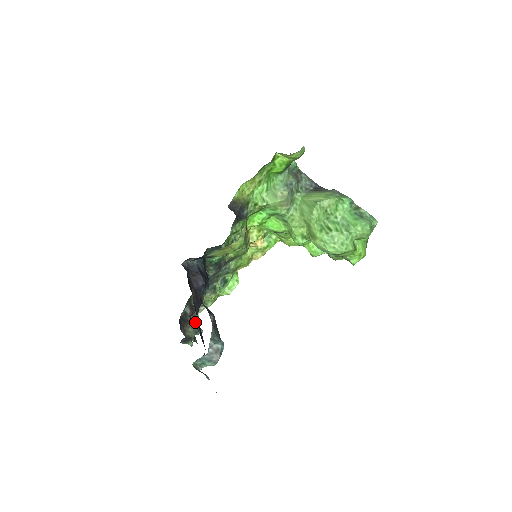
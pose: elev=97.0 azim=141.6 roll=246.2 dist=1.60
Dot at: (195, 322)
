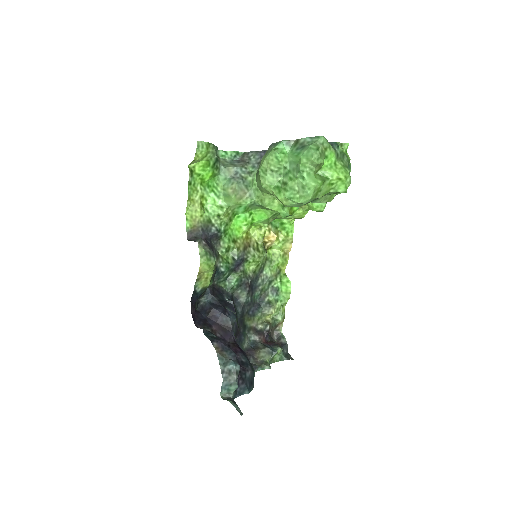
Dot at: (273, 343)
